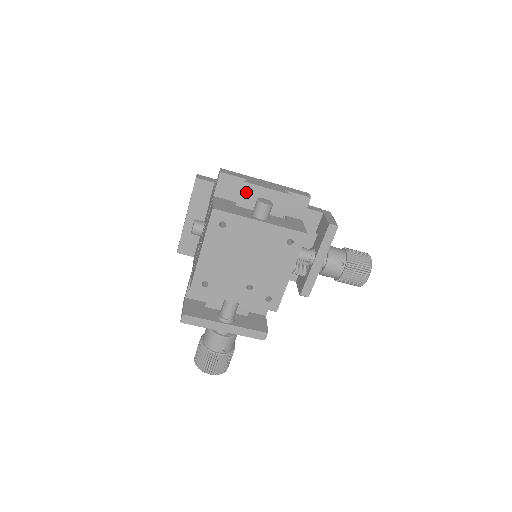
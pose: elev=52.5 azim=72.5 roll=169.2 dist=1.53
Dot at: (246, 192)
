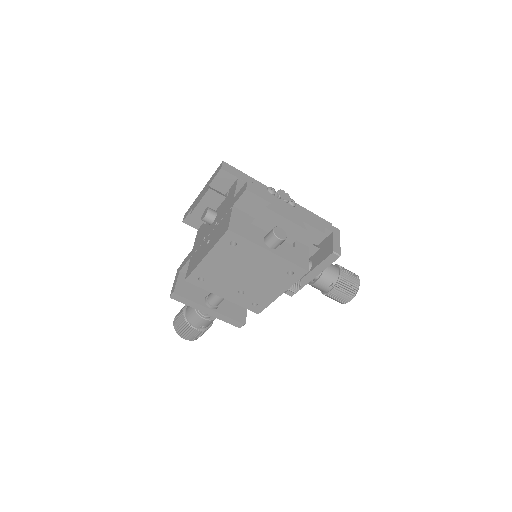
Dot at: (265, 216)
